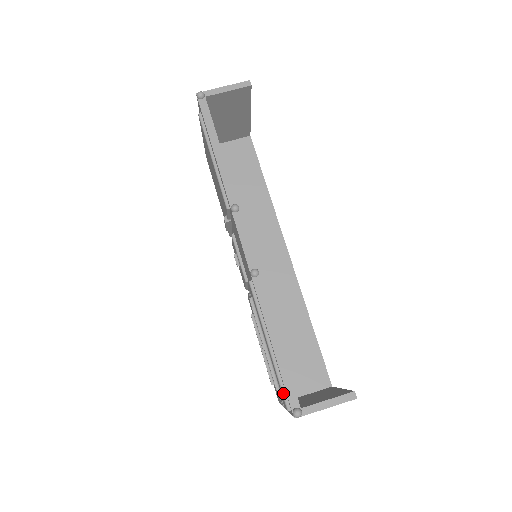
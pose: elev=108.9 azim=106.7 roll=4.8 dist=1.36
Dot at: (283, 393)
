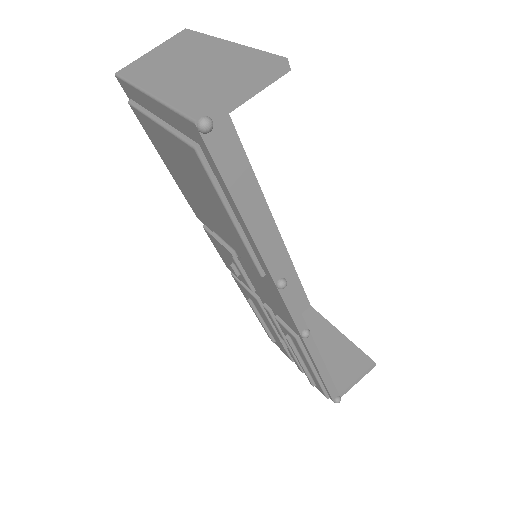
Dot at: (324, 392)
